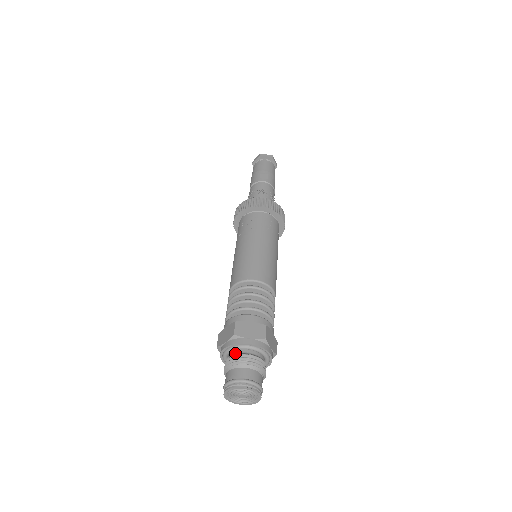
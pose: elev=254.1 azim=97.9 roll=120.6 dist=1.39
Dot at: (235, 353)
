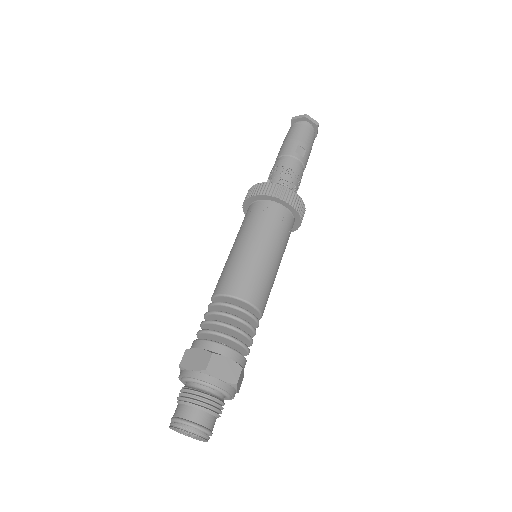
Dot at: (198, 387)
